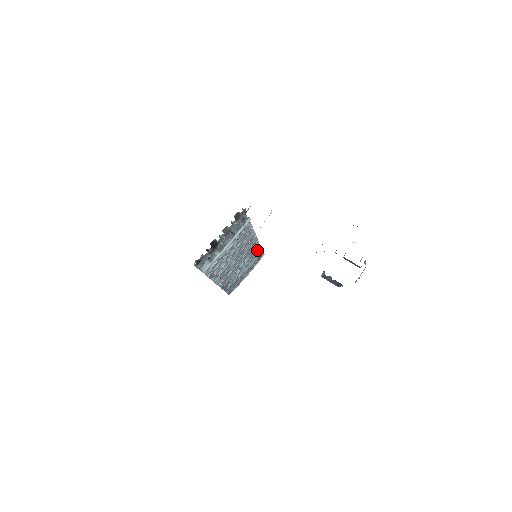
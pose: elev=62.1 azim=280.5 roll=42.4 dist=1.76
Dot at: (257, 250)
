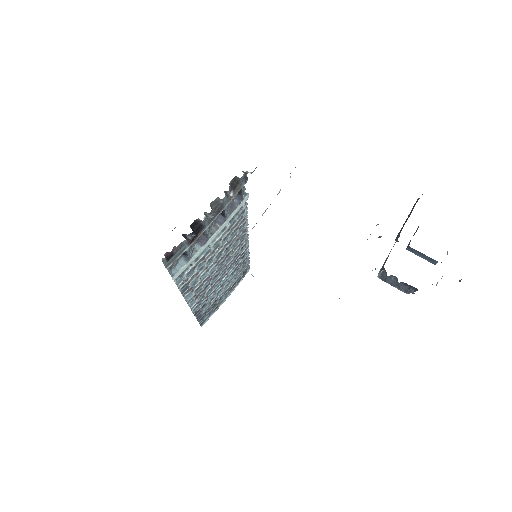
Dot at: (244, 259)
